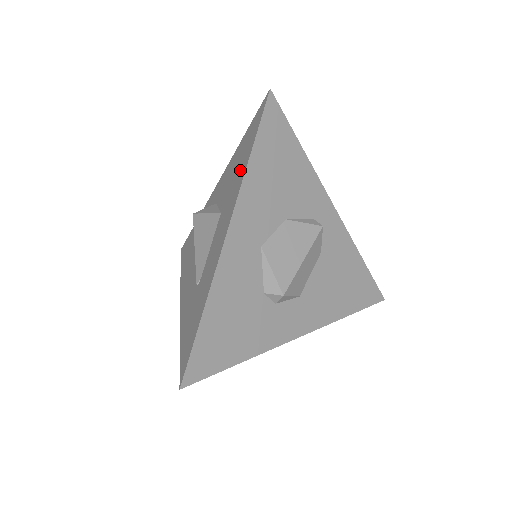
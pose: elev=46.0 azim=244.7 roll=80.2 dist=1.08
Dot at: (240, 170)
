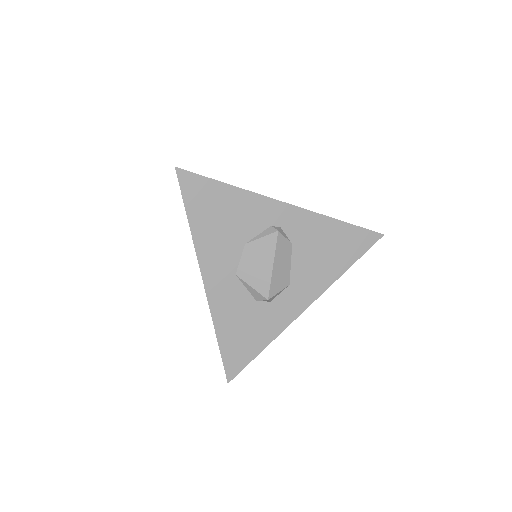
Dot at: occluded
